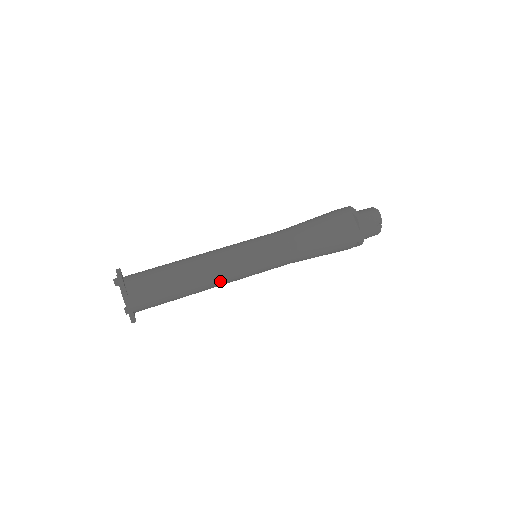
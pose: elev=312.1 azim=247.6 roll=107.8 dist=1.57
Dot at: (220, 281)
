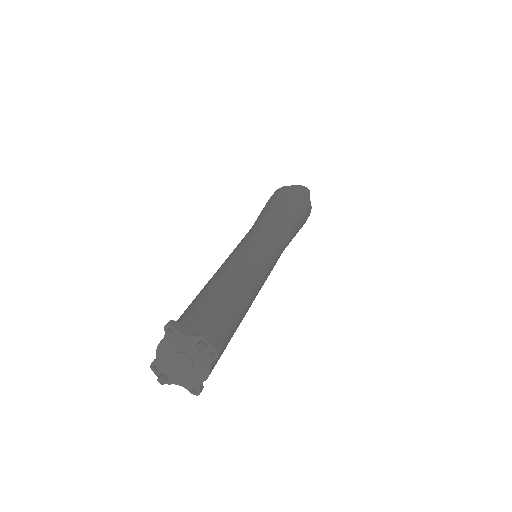
Dot at: occluded
